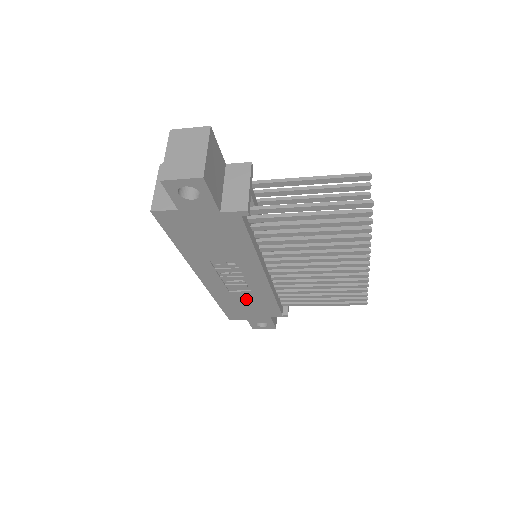
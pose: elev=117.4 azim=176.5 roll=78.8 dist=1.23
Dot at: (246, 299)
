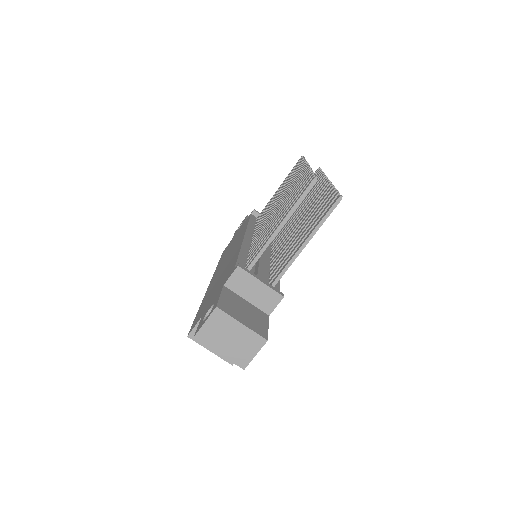
Dot at: occluded
